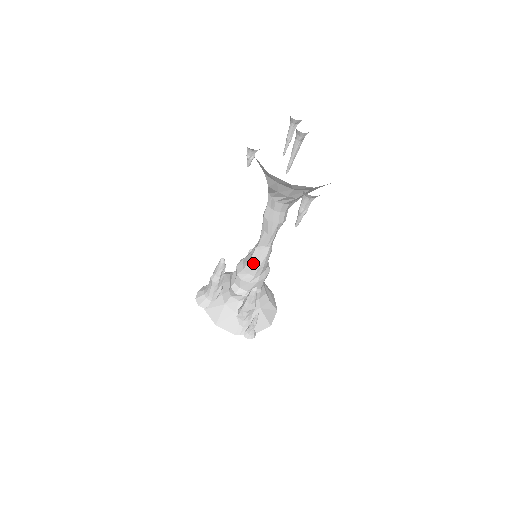
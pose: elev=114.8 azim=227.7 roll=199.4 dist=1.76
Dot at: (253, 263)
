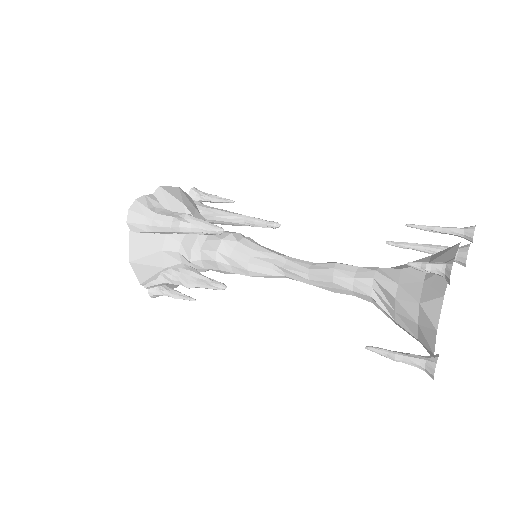
Dot at: (251, 269)
